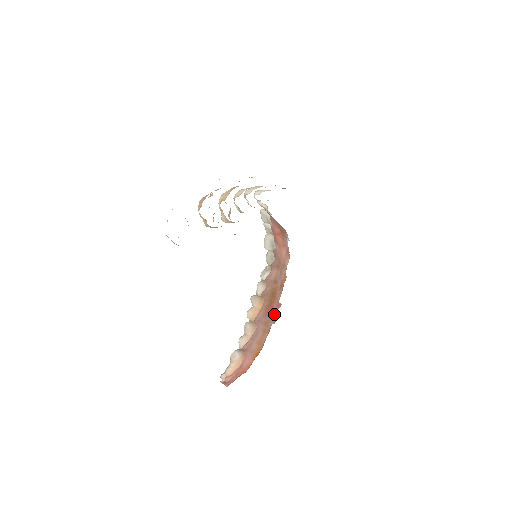
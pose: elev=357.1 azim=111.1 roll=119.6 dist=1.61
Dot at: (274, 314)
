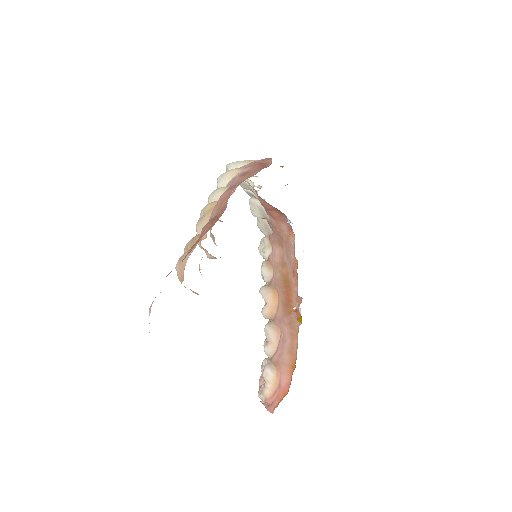
Dot at: (297, 312)
